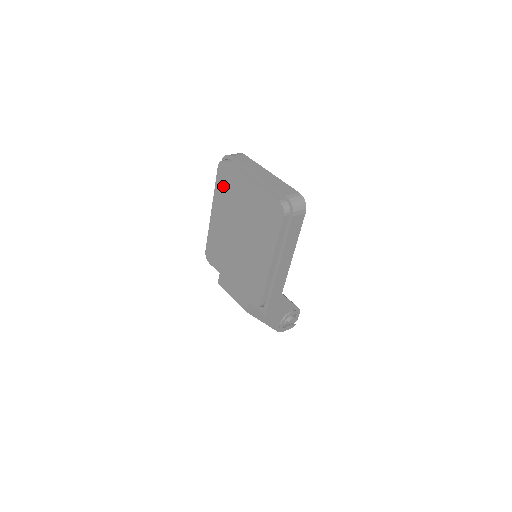
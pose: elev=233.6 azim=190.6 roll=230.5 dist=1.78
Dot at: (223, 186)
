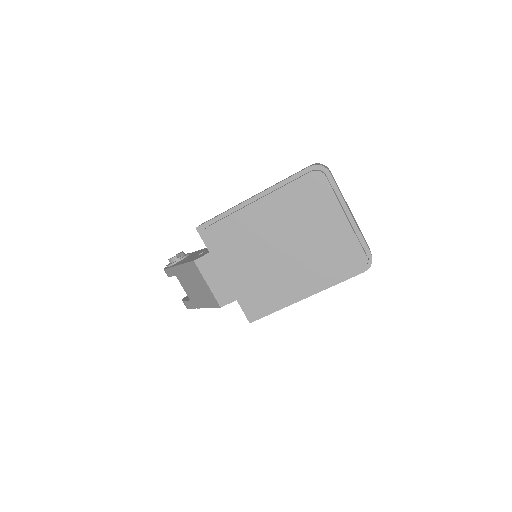
Dot at: (301, 193)
